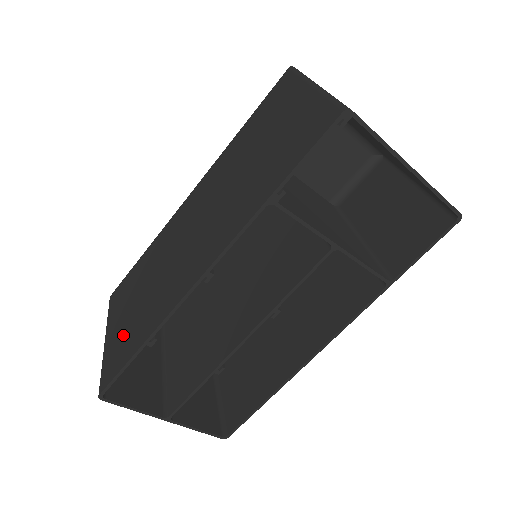
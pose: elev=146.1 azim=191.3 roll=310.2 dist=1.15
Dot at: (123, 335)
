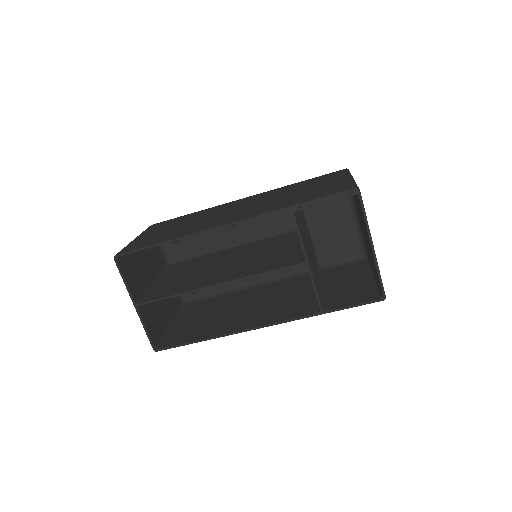
Dot at: (152, 237)
